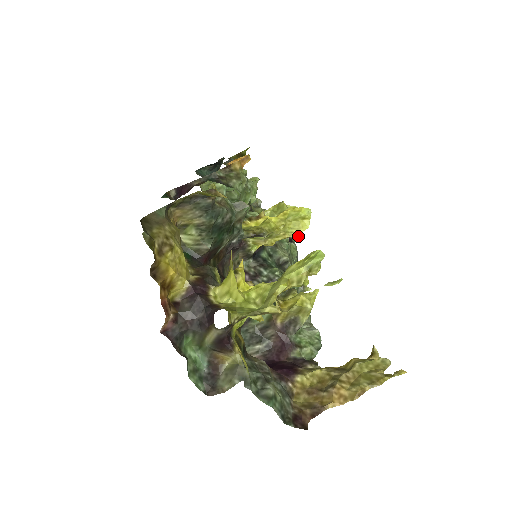
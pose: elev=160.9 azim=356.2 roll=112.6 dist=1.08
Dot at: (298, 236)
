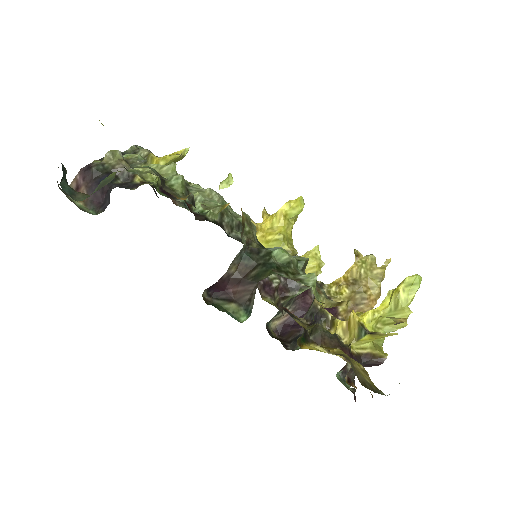
Dot at: occluded
